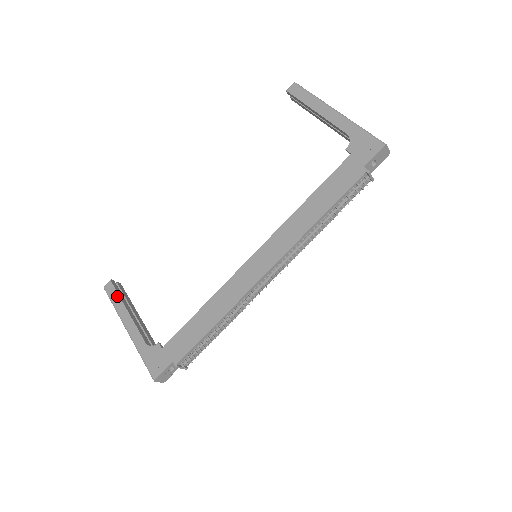
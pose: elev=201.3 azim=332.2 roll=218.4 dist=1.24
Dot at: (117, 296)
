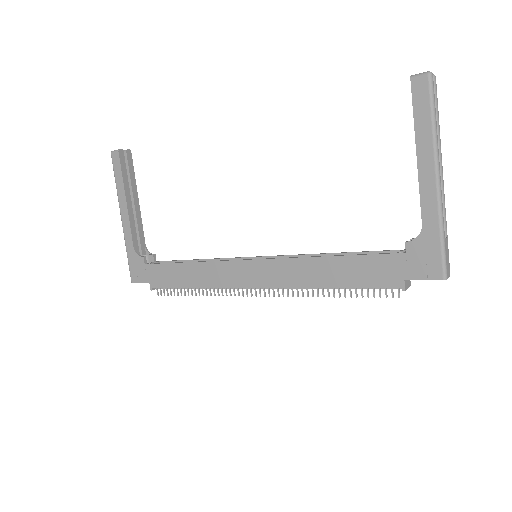
Dot at: (120, 176)
